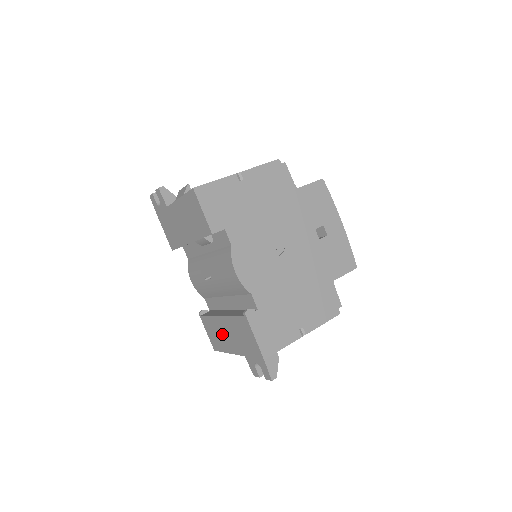
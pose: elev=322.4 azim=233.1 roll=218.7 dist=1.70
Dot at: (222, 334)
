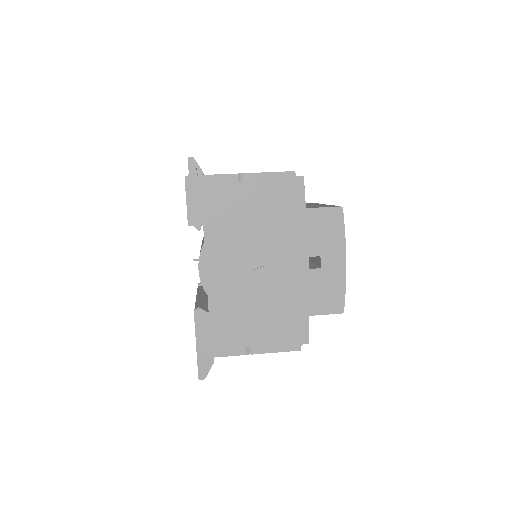
Dot at: occluded
